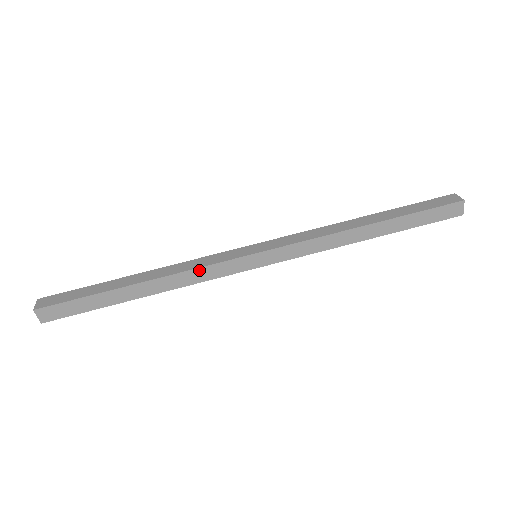
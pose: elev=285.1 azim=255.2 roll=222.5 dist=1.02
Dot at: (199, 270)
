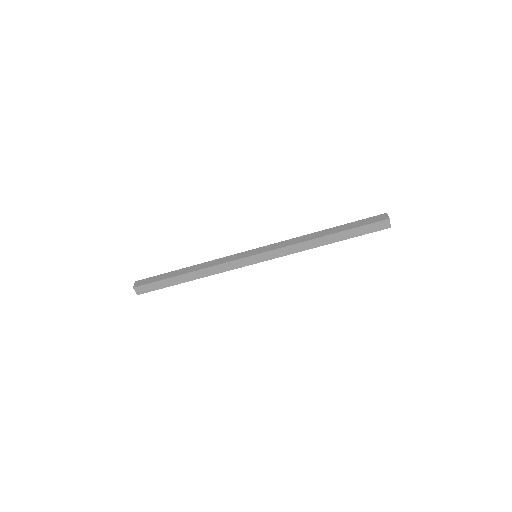
Dot at: (225, 271)
